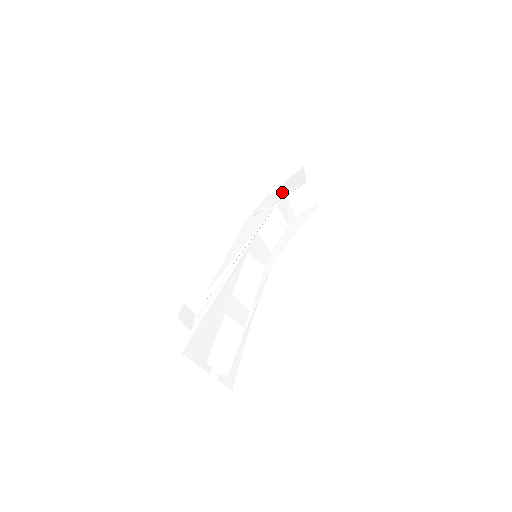
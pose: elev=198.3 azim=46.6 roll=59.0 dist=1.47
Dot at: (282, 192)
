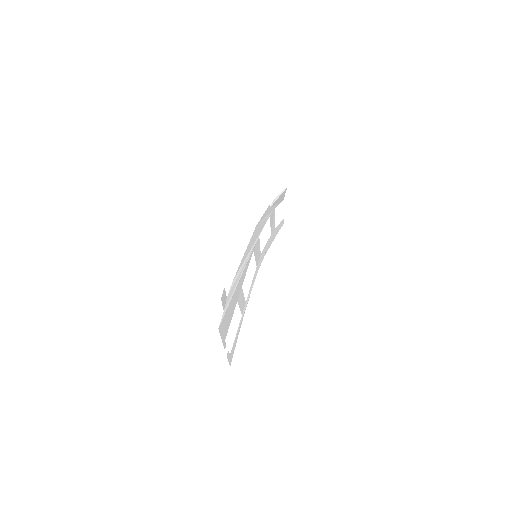
Dot at: (274, 205)
